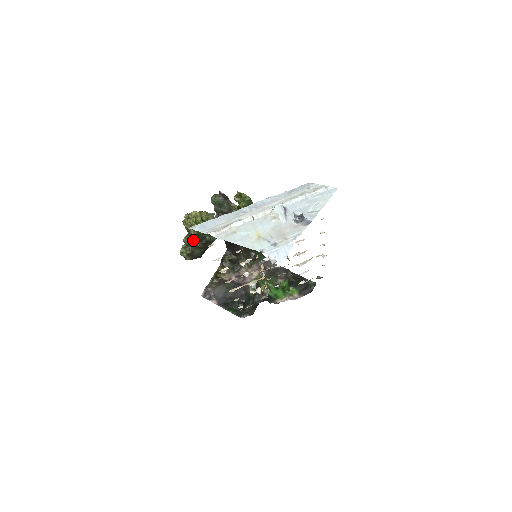
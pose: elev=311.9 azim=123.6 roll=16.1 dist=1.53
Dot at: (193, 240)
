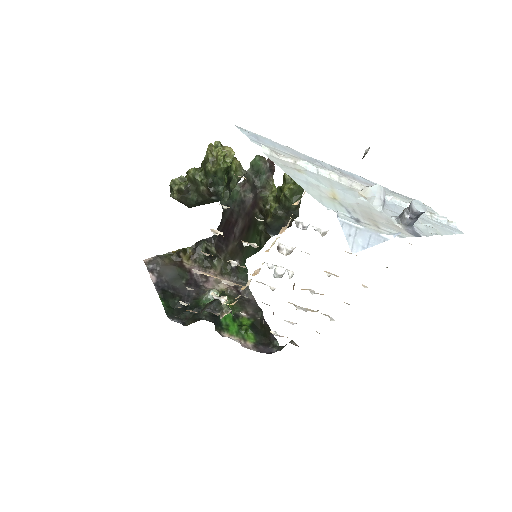
Dot at: (201, 177)
